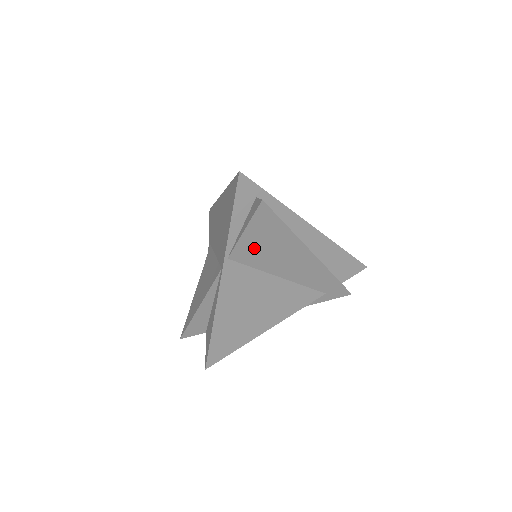
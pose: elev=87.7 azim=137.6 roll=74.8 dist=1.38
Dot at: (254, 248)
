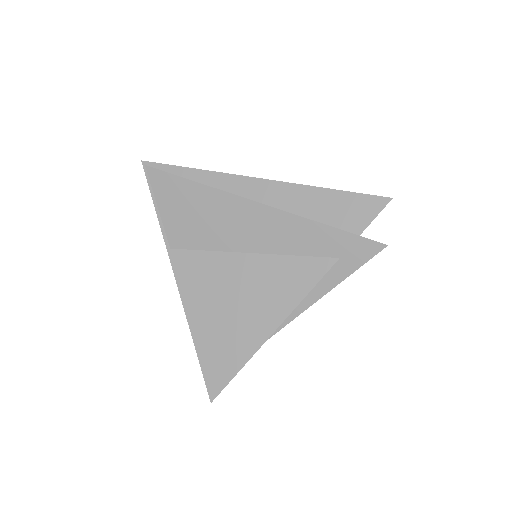
Dot at: (185, 224)
